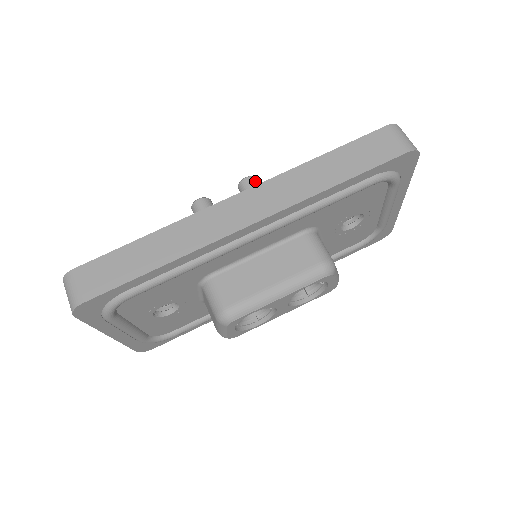
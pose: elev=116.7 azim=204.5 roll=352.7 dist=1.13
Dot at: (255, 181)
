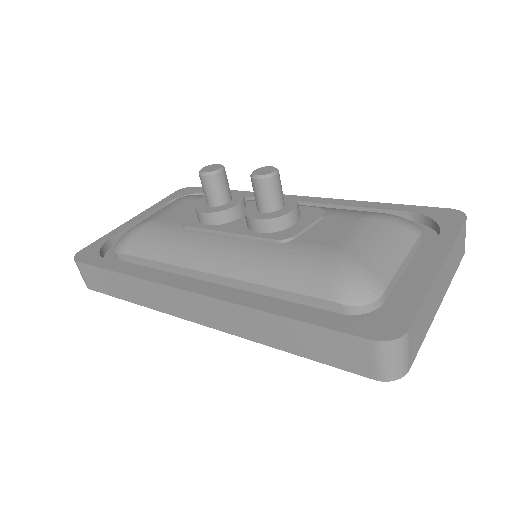
Dot at: (267, 187)
